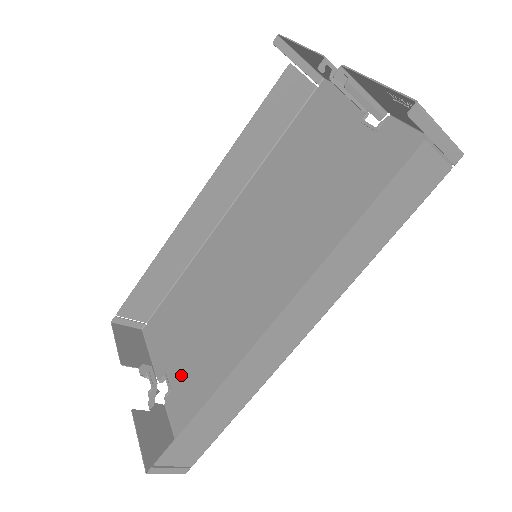
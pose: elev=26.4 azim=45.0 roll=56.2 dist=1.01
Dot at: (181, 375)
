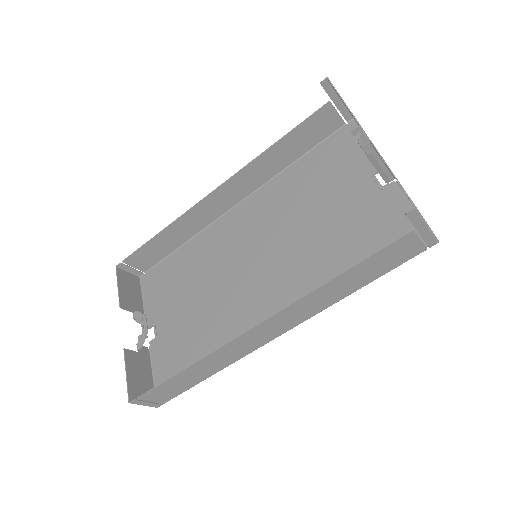
Dot at: (168, 329)
